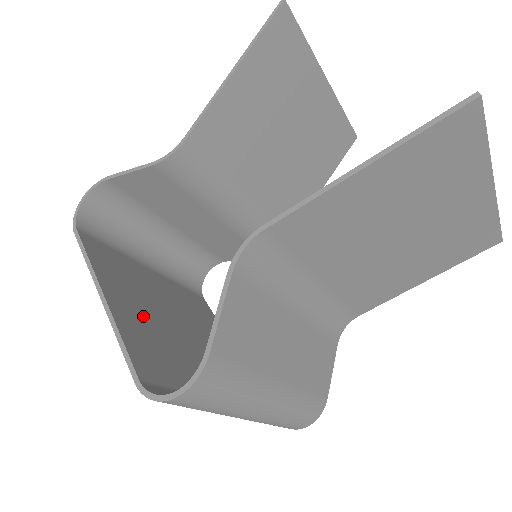
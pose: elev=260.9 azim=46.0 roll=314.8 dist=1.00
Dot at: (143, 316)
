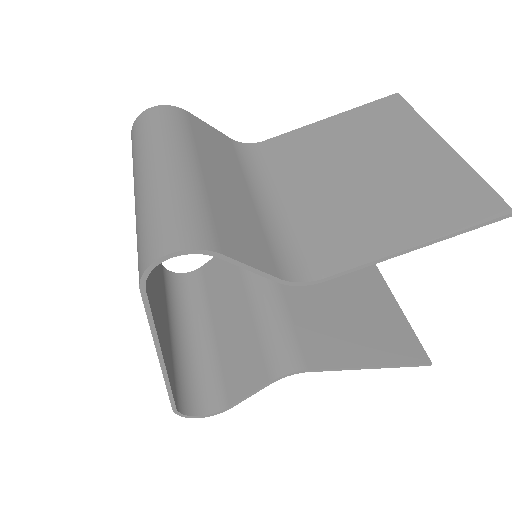
Dot at: occluded
